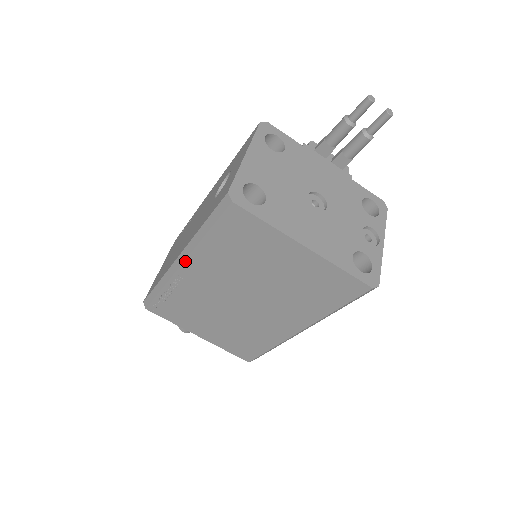
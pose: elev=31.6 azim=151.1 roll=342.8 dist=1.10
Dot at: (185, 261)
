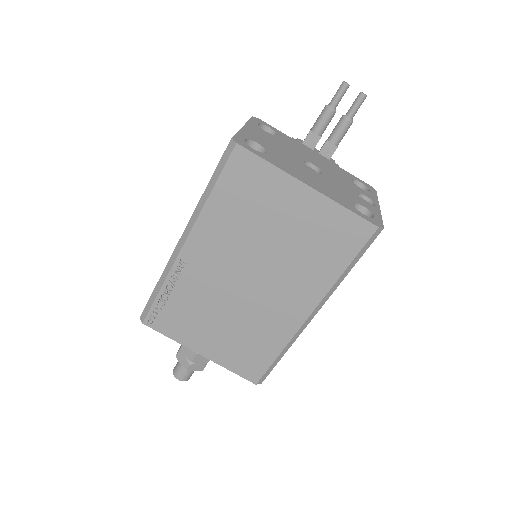
Dot at: (189, 236)
